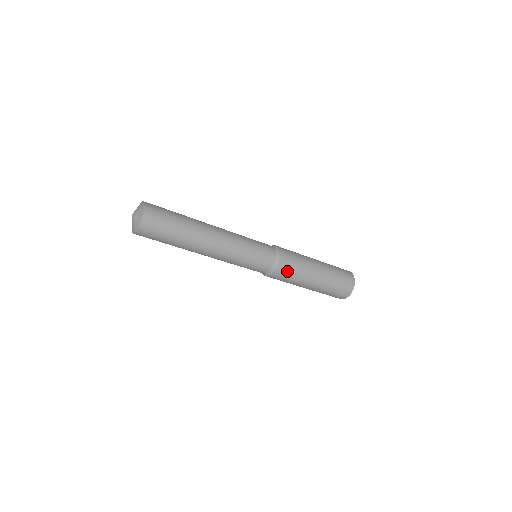
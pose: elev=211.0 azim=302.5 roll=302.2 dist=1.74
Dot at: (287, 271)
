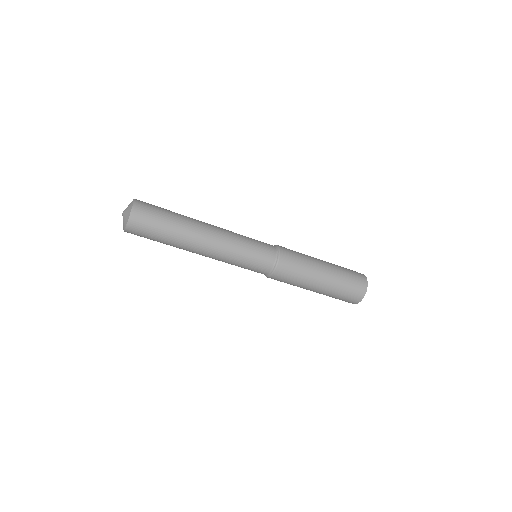
Dot at: (292, 262)
